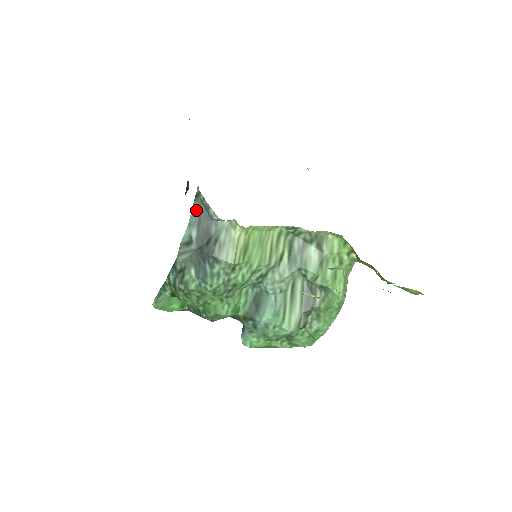
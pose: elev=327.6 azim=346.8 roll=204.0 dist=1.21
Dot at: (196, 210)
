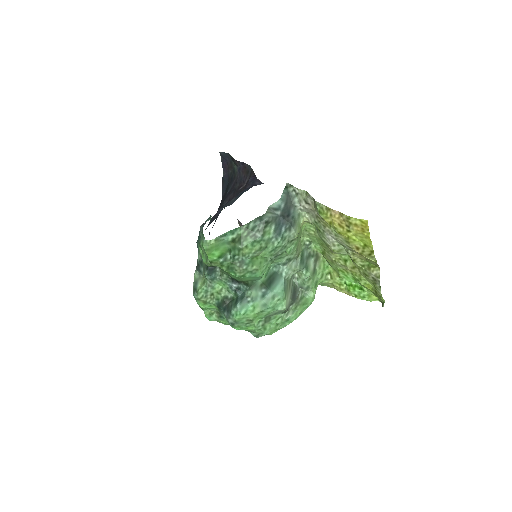
Dot at: (286, 194)
